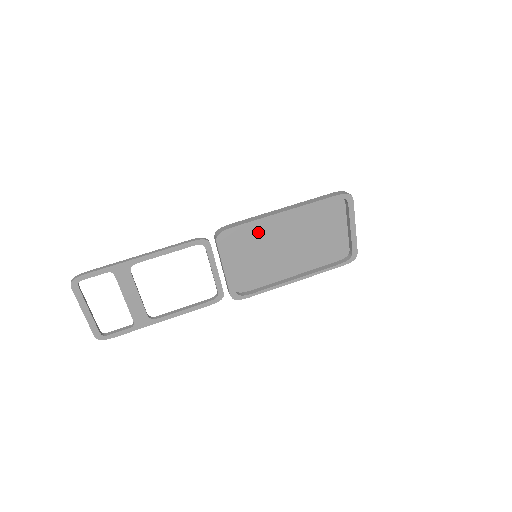
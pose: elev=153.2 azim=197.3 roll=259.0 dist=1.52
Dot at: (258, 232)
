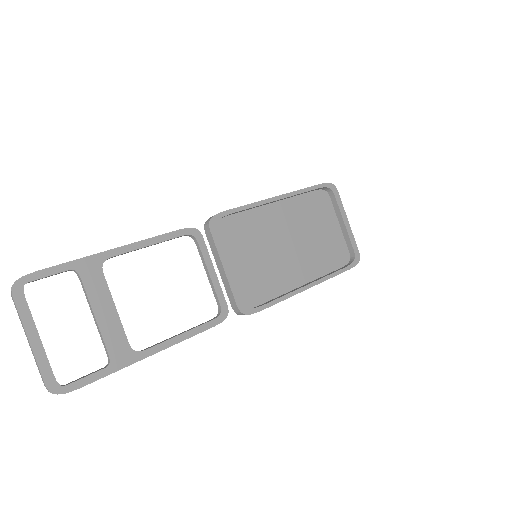
Dot at: (252, 225)
